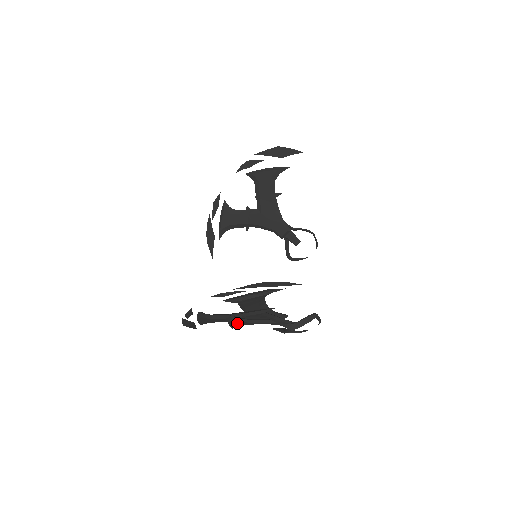
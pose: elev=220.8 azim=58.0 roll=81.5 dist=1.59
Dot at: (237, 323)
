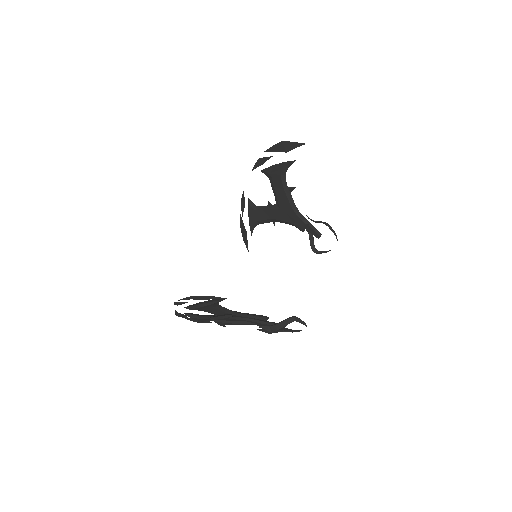
Dot at: (221, 323)
